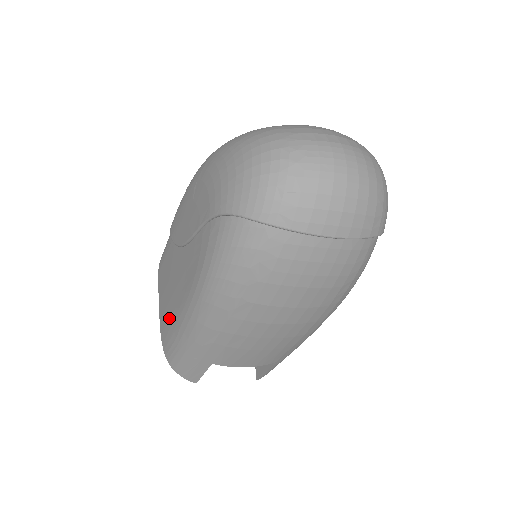
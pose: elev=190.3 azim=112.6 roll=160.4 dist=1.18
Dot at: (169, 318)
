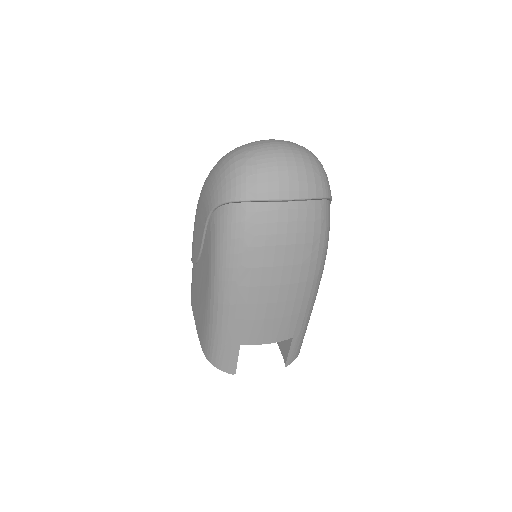
Dot at: (202, 322)
